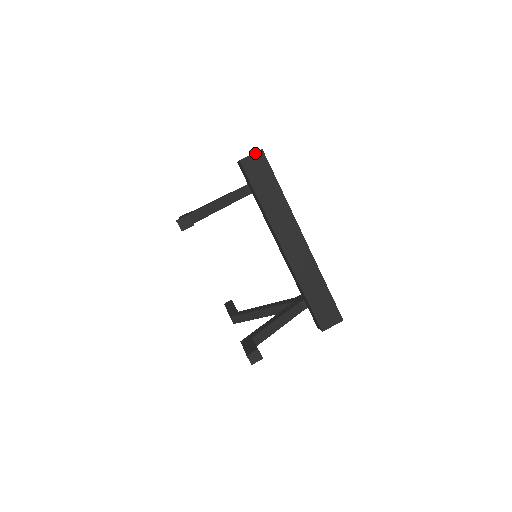
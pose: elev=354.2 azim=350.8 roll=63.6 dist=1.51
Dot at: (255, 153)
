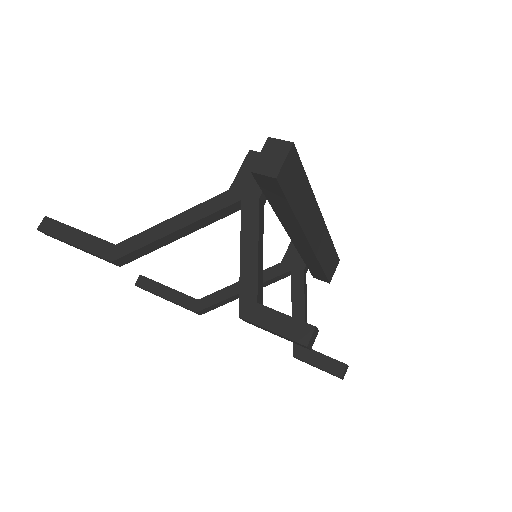
Dot at: (288, 154)
